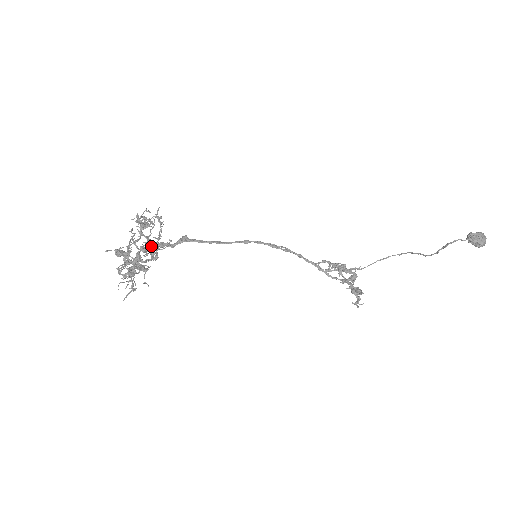
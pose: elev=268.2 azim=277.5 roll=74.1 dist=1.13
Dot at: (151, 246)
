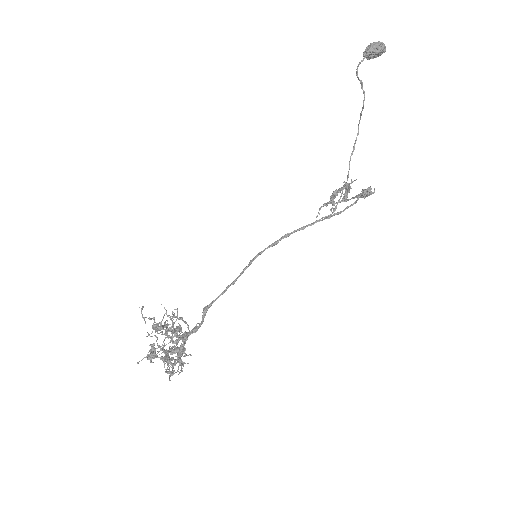
Dot at: occluded
